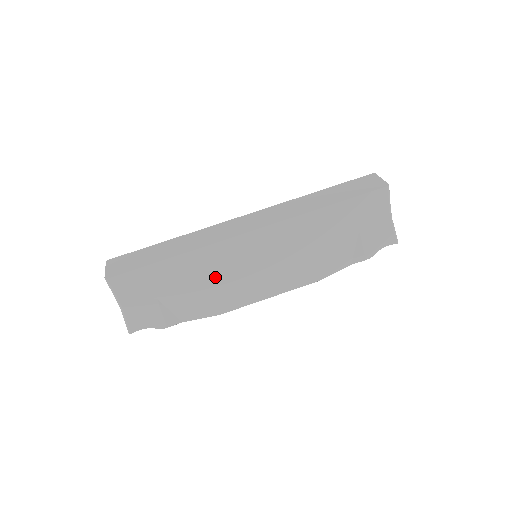
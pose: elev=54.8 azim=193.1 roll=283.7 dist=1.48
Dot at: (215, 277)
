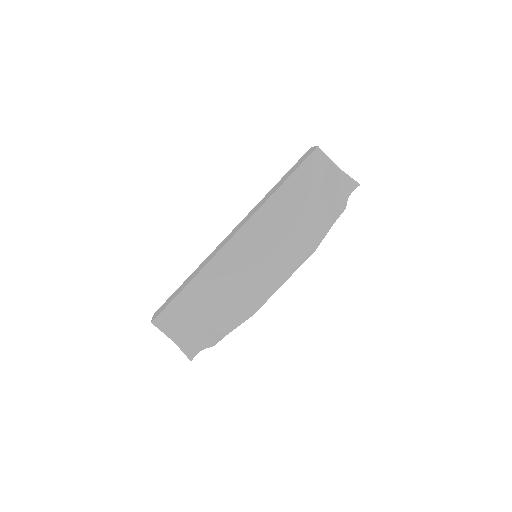
Dot at: (229, 285)
